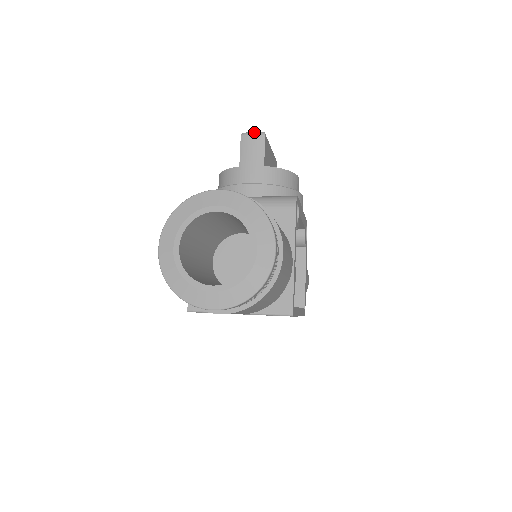
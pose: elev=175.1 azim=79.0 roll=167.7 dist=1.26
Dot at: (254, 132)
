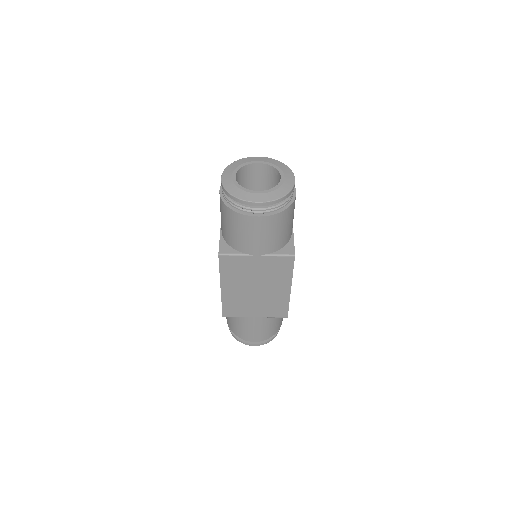
Dot at: occluded
